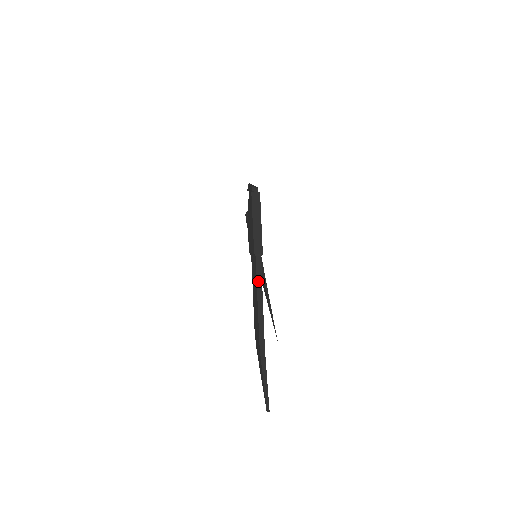
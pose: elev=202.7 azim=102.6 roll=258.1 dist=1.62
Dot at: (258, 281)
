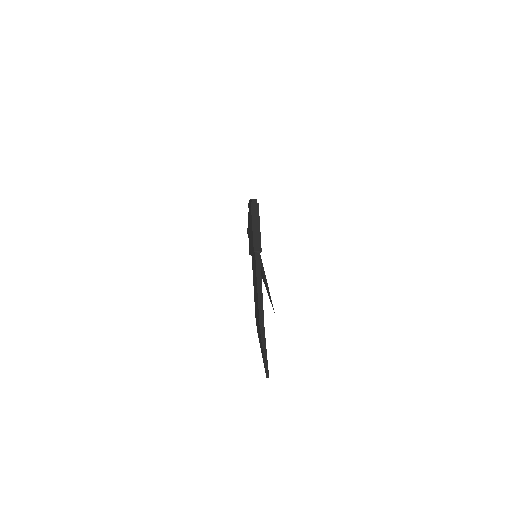
Dot at: (258, 273)
